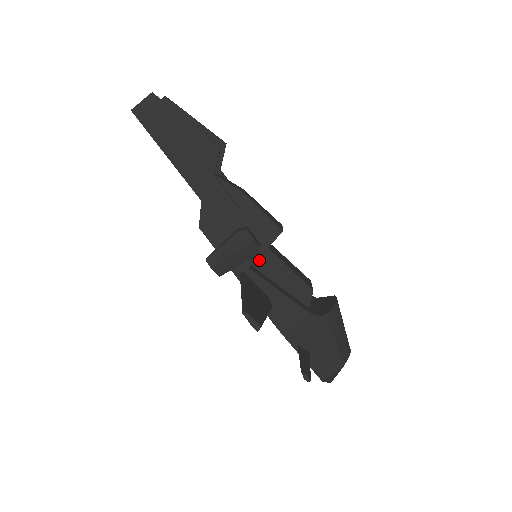
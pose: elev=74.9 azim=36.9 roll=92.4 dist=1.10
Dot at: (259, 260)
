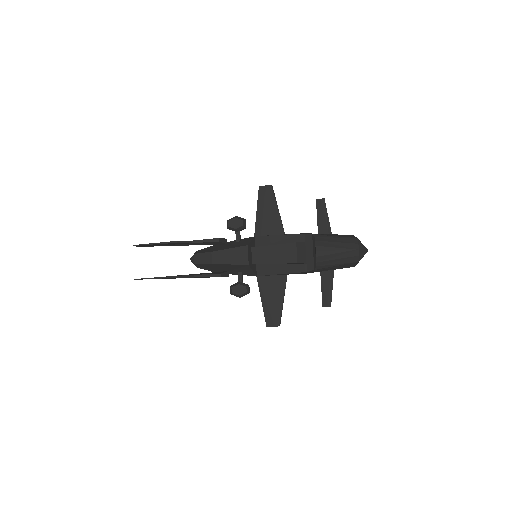
Dot at: occluded
